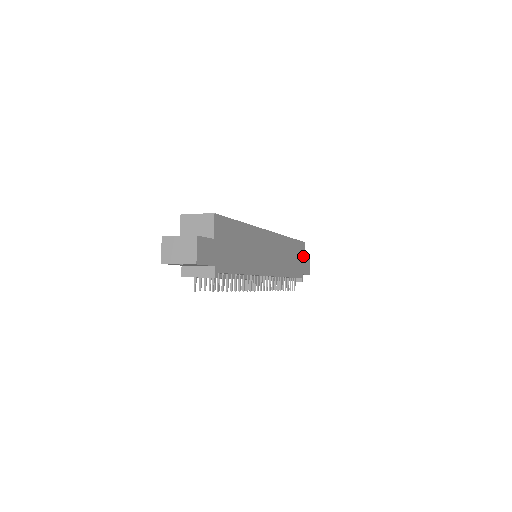
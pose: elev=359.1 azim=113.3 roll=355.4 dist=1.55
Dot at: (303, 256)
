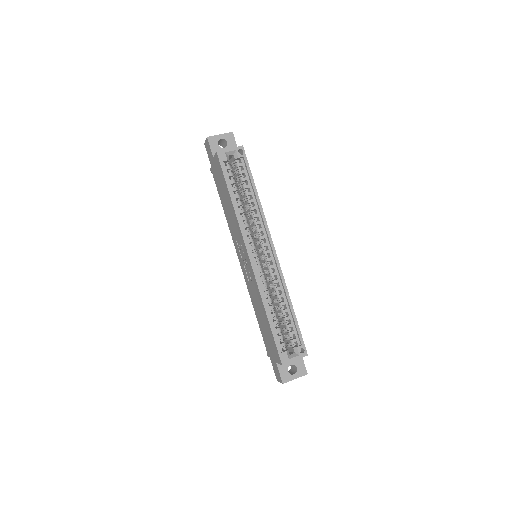
Dot at: occluded
